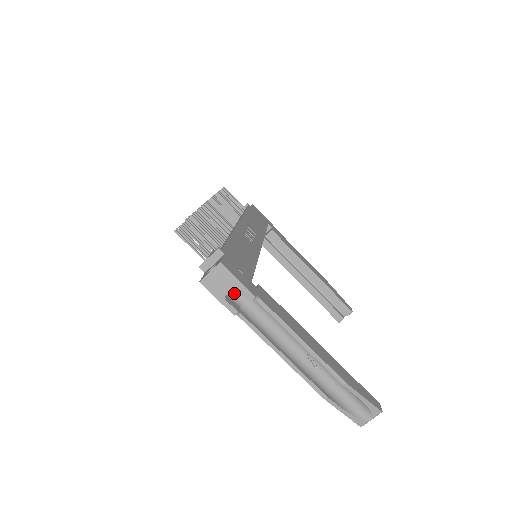
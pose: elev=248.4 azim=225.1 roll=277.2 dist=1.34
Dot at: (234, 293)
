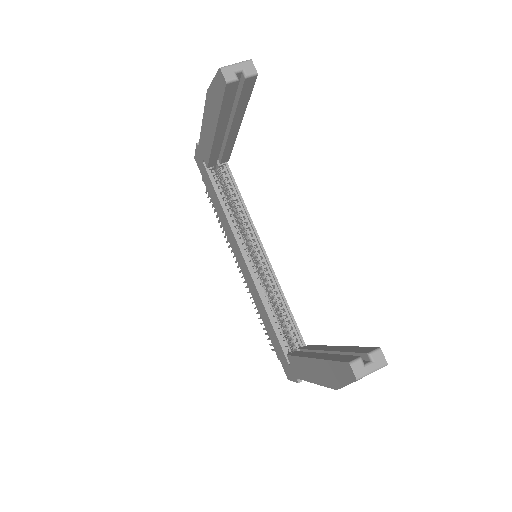
Dot at: occluded
